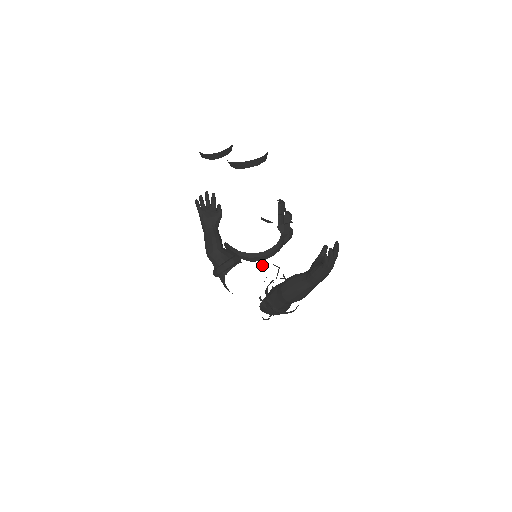
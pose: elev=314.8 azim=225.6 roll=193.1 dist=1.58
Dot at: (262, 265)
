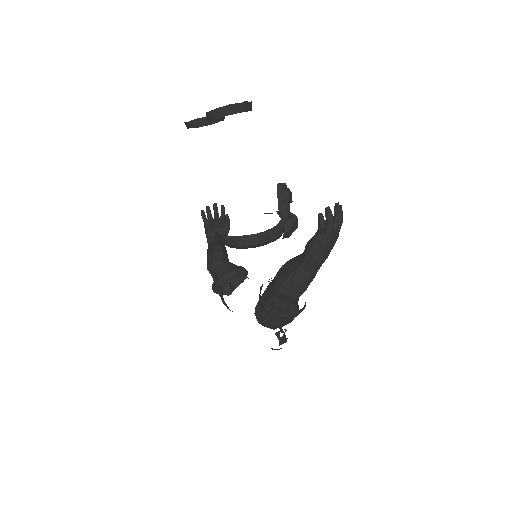
Dot at: (271, 280)
